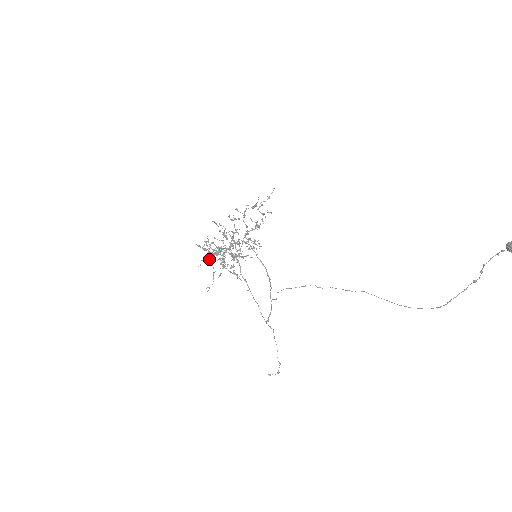
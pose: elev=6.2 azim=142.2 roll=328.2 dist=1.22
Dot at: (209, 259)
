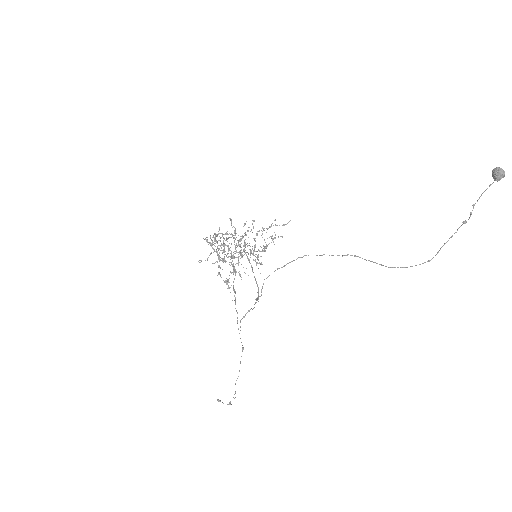
Dot at: (213, 242)
